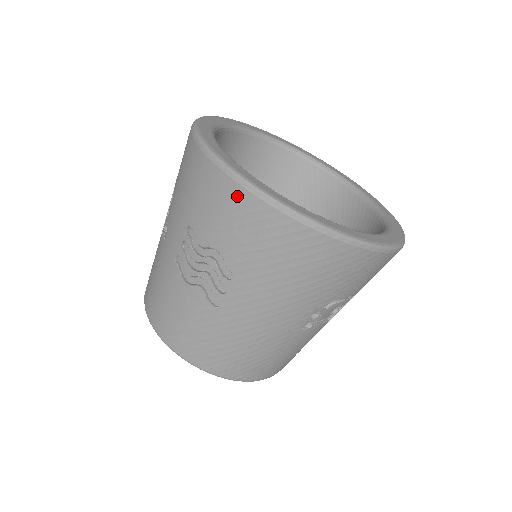
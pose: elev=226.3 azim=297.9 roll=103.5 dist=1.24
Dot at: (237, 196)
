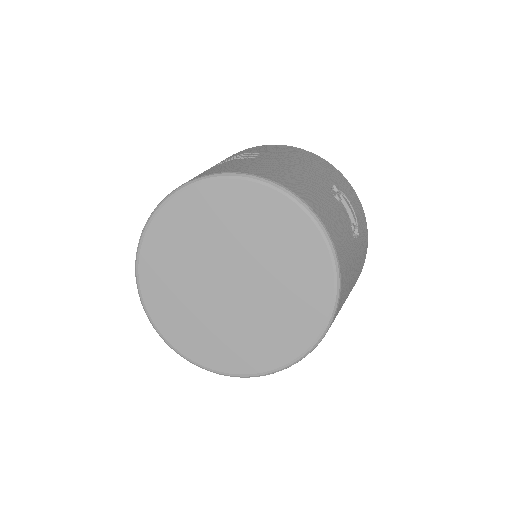
Dot at: (250, 148)
